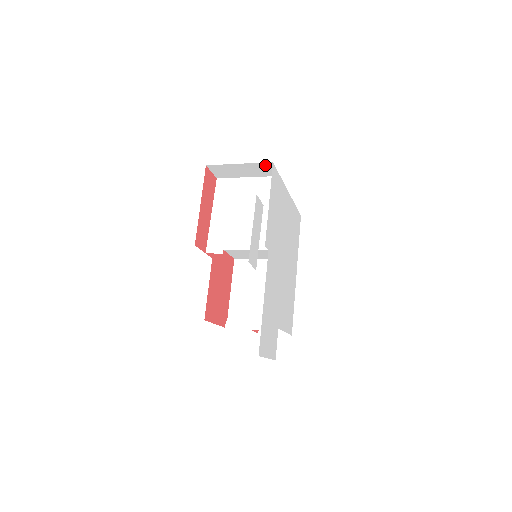
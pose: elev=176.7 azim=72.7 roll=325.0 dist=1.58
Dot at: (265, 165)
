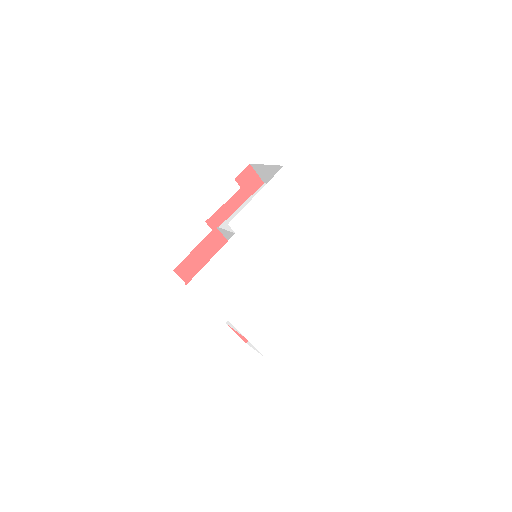
Dot at: occluded
